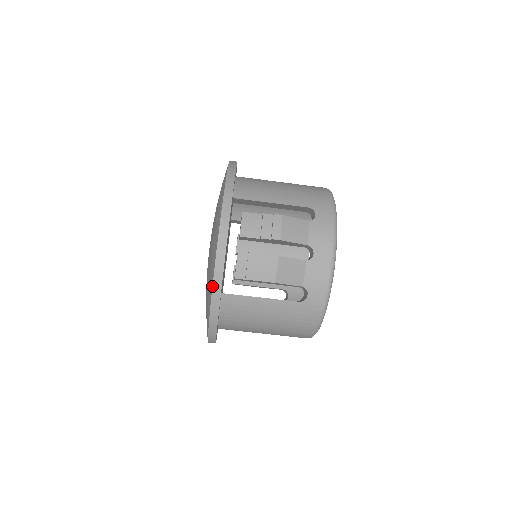
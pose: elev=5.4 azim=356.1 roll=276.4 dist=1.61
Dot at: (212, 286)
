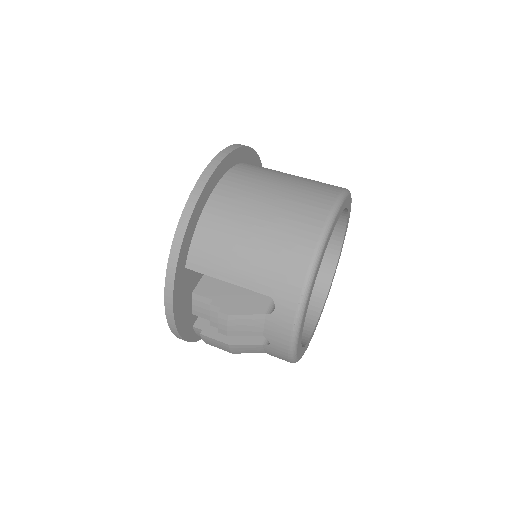
Dot at: (179, 338)
